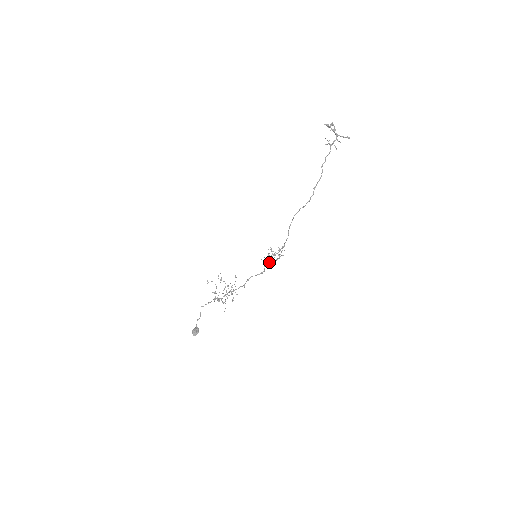
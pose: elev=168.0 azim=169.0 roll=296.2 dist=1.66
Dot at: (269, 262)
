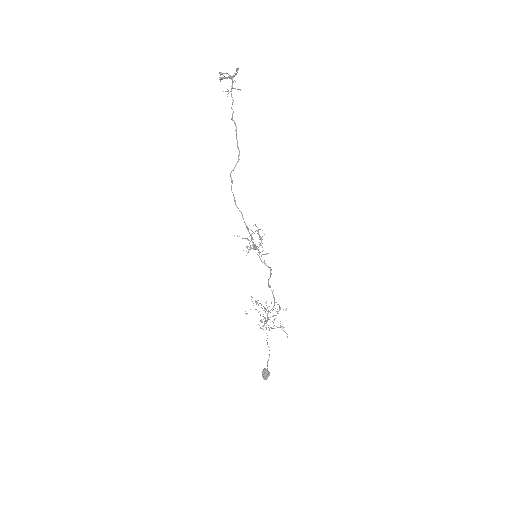
Dot at: occluded
